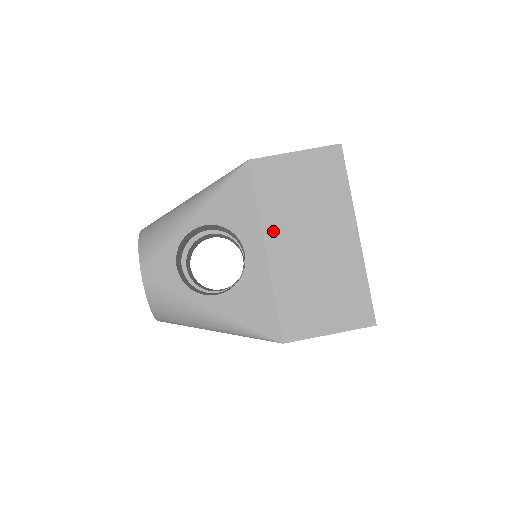
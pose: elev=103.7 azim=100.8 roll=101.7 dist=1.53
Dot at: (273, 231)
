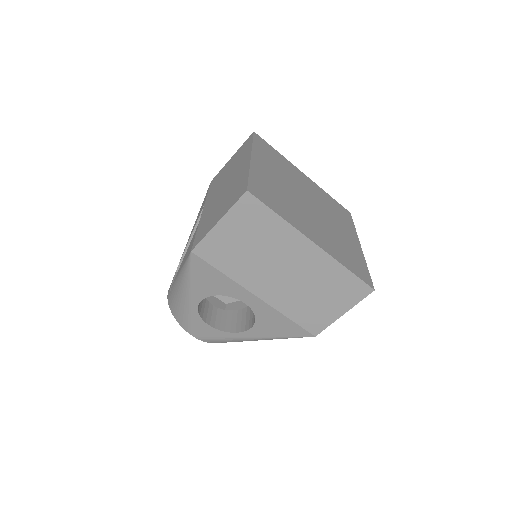
Dot at: (251, 283)
